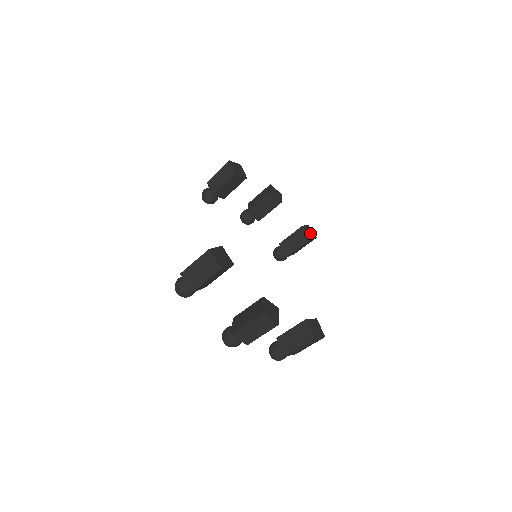
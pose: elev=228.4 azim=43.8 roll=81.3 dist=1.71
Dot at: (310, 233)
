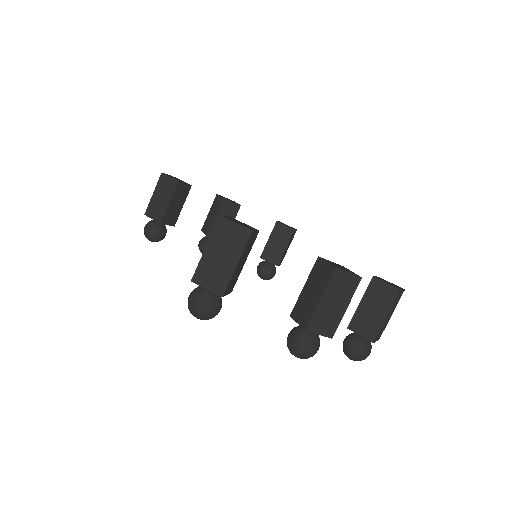
Dot at: occluded
